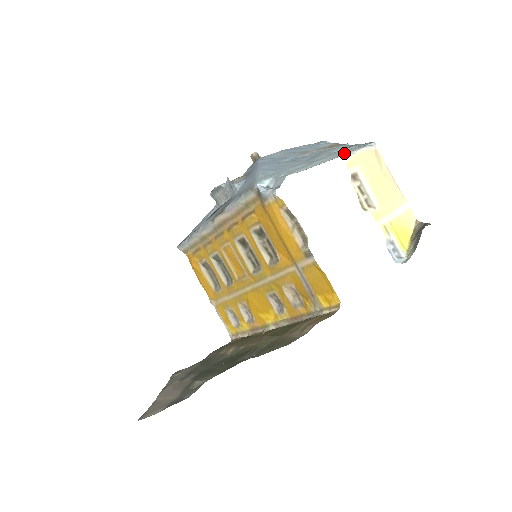
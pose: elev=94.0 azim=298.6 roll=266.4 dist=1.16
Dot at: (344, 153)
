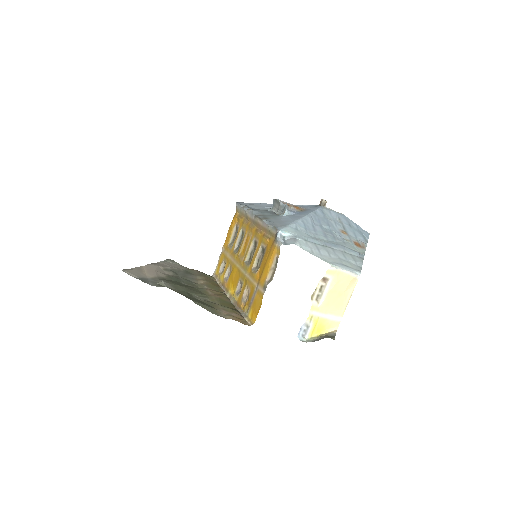
Dot at: (336, 263)
